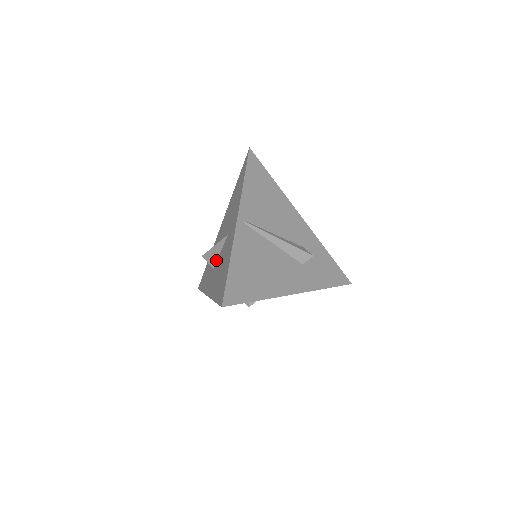
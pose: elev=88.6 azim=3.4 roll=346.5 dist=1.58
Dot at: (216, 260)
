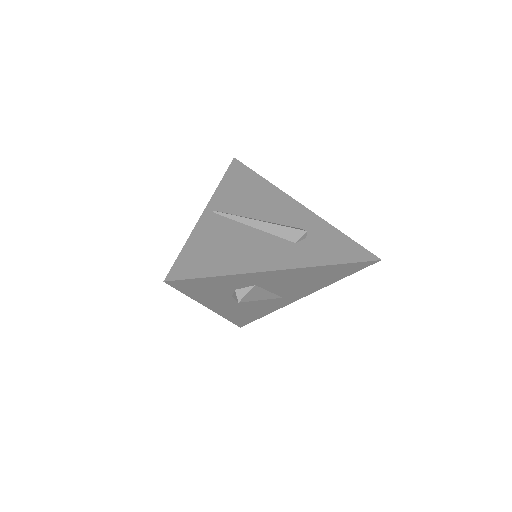
Dot at: occluded
